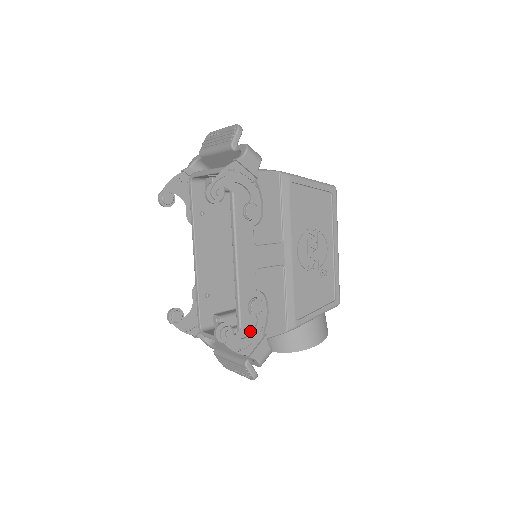
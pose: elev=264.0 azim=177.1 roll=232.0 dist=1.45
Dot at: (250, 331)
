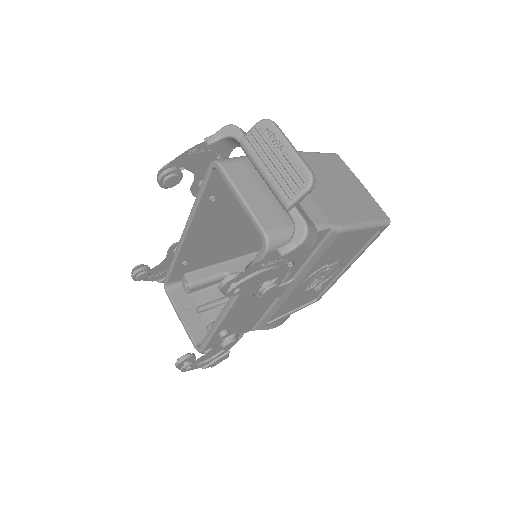
Dot at: (214, 352)
